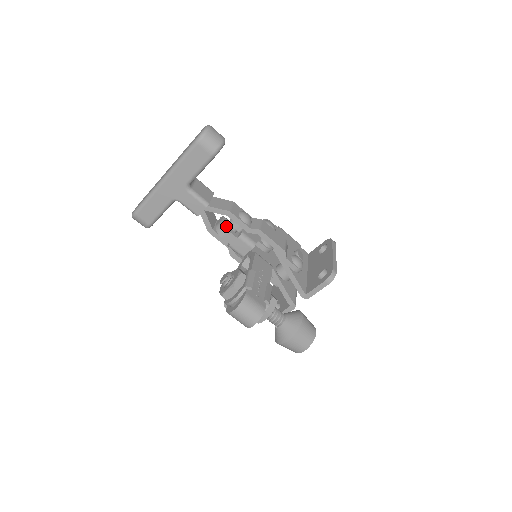
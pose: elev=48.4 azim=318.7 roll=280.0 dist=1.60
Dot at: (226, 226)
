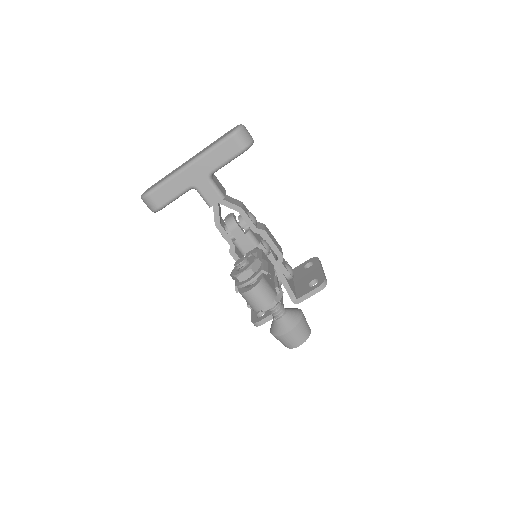
Dot at: (236, 221)
